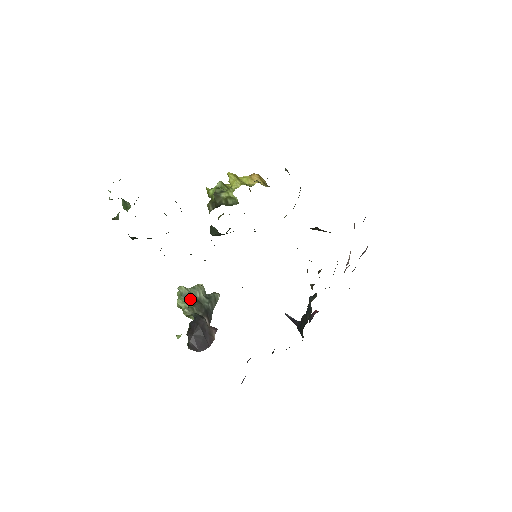
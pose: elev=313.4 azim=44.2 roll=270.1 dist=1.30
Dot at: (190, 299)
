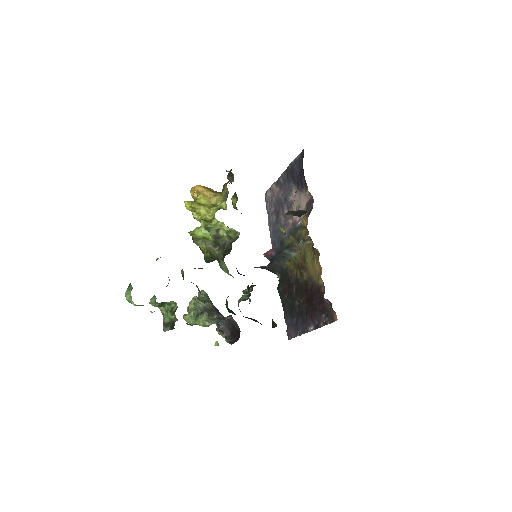
Dot at: (200, 314)
